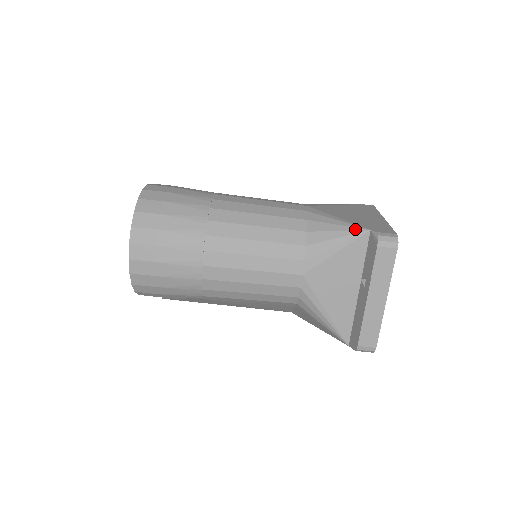
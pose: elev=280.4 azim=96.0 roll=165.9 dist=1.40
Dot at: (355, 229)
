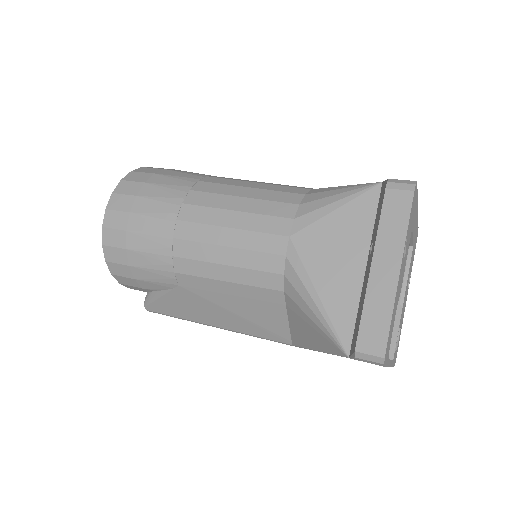
Dot at: (363, 184)
